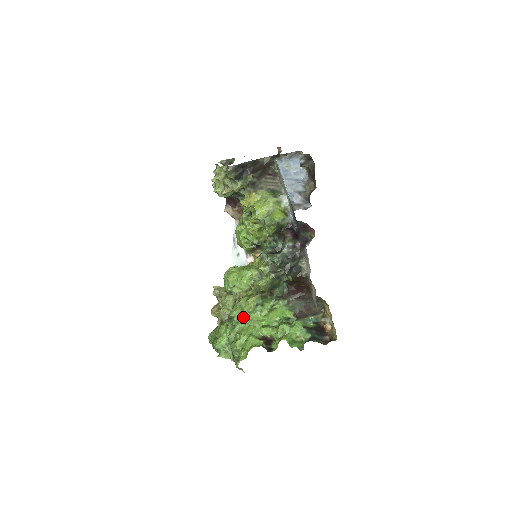
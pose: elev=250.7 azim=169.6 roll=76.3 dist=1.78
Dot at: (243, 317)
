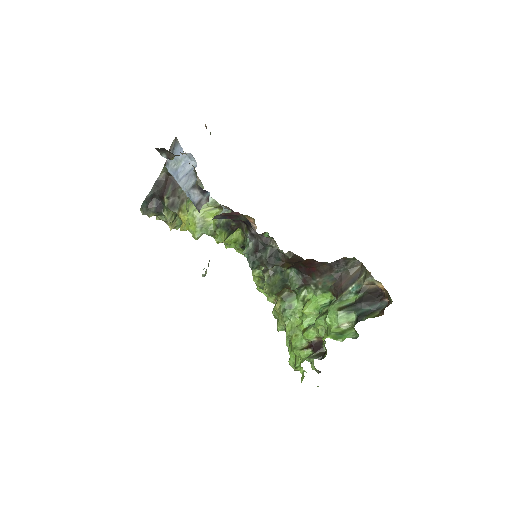
Dot at: occluded
